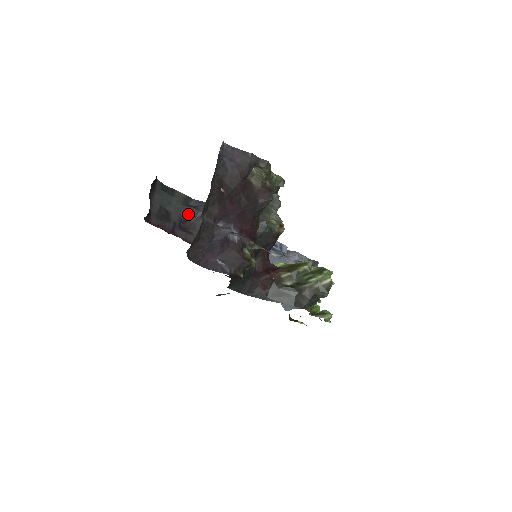
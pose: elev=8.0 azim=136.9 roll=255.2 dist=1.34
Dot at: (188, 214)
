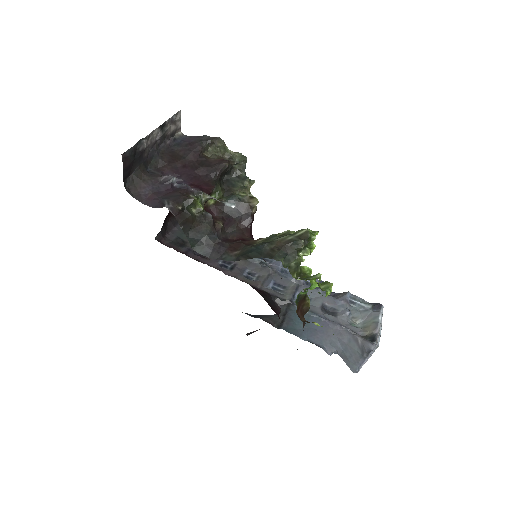
Dot at: occluded
